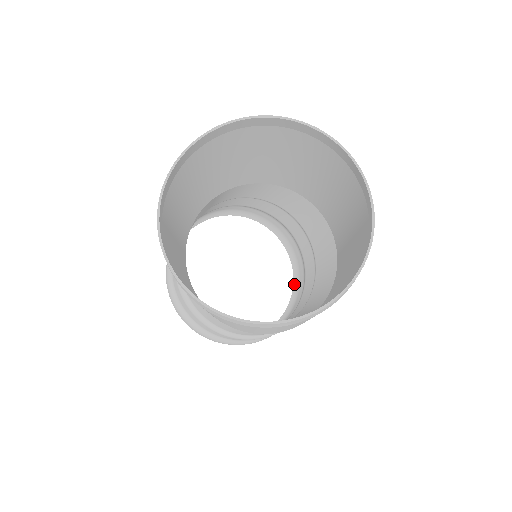
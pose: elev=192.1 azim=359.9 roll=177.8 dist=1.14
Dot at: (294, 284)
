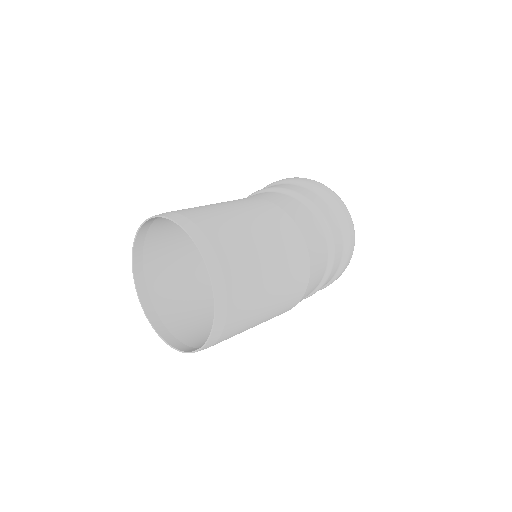
Dot at: occluded
